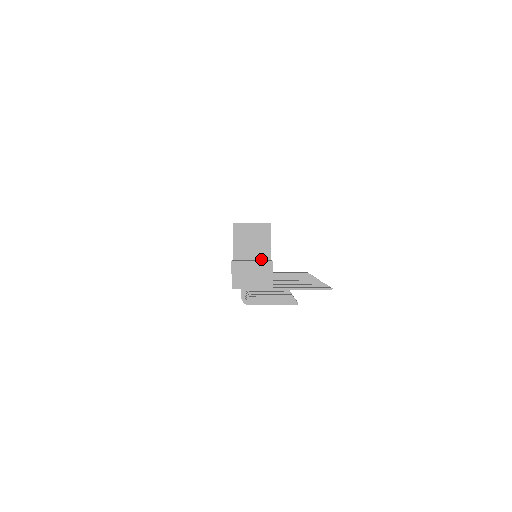
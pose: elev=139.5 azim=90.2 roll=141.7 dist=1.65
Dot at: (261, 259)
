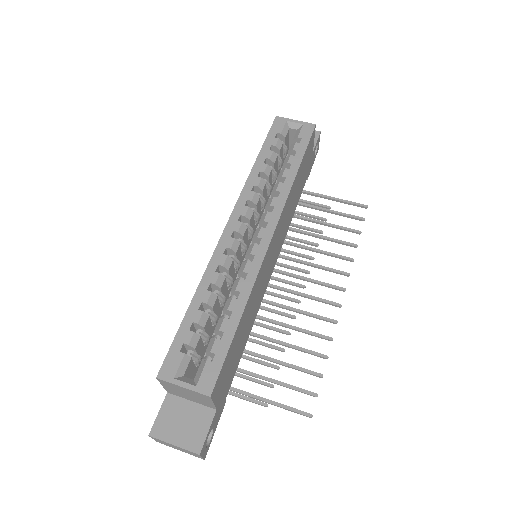
Dot at: (203, 405)
